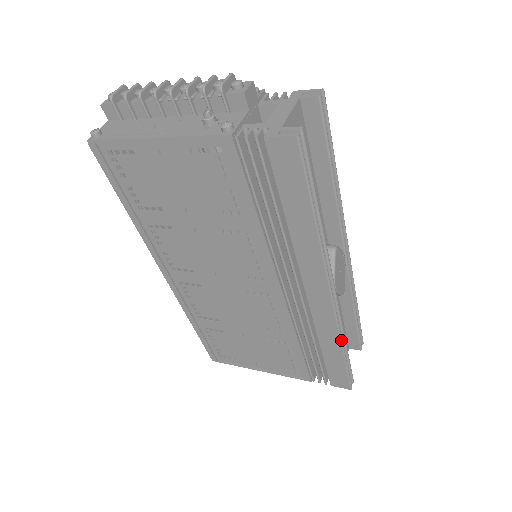
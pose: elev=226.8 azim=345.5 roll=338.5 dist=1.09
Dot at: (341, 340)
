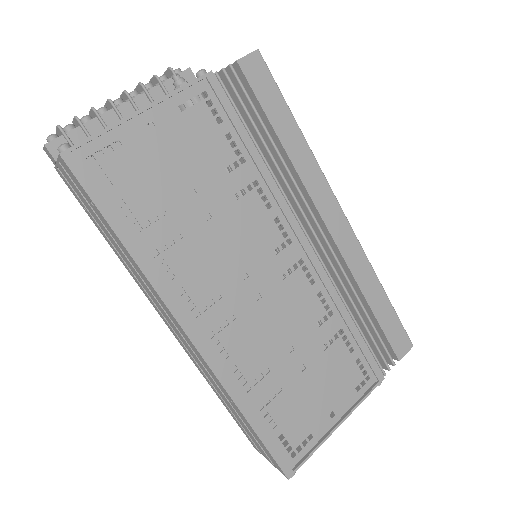
Dot at: (374, 271)
